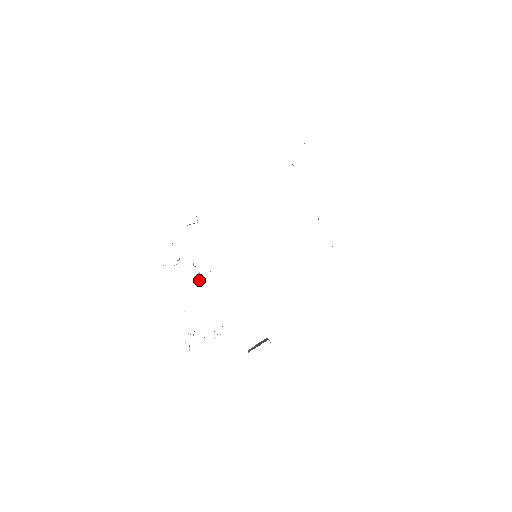
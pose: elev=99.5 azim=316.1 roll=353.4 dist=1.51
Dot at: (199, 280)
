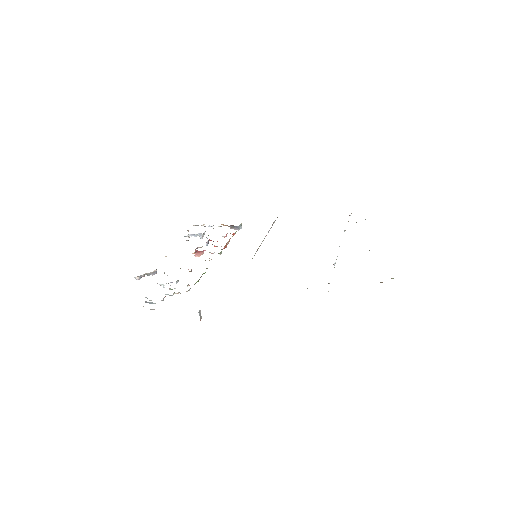
Dot at: (200, 253)
